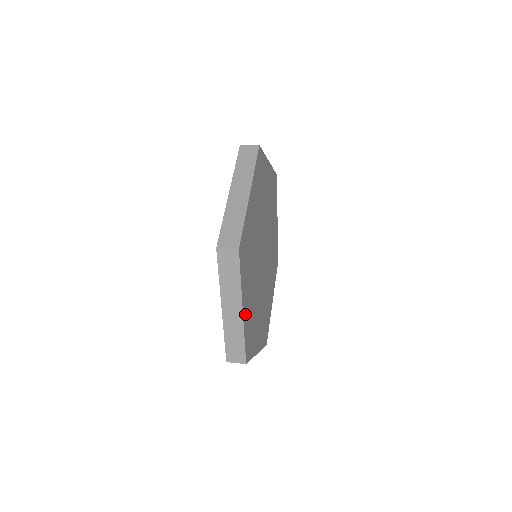
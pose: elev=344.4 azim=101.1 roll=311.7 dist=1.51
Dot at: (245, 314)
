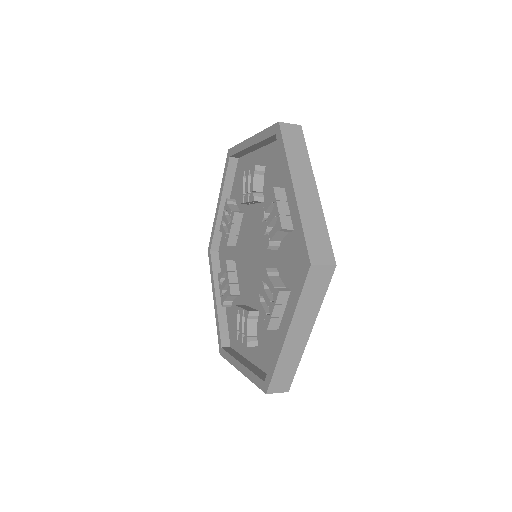
Dot at: occluded
